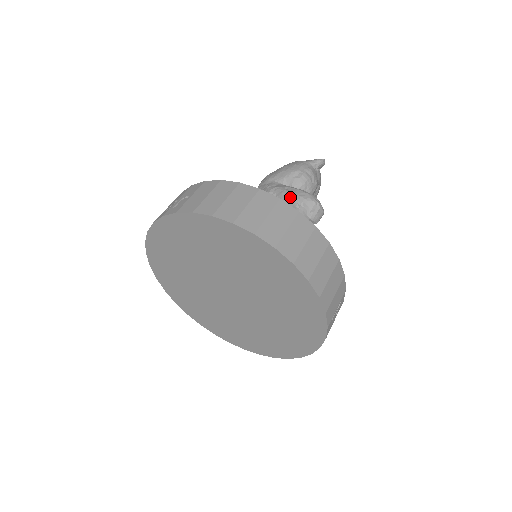
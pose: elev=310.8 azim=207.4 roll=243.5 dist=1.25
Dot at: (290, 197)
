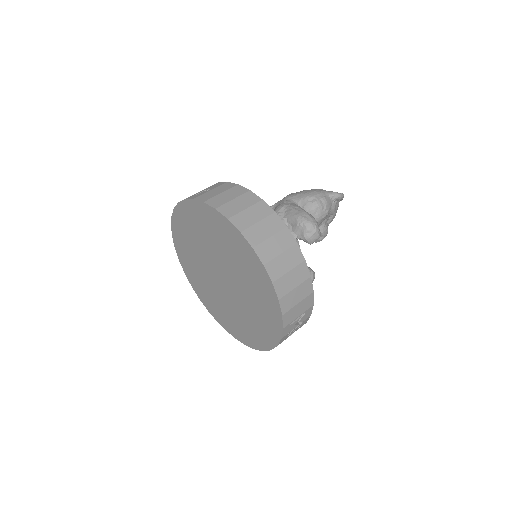
Dot at: (295, 215)
